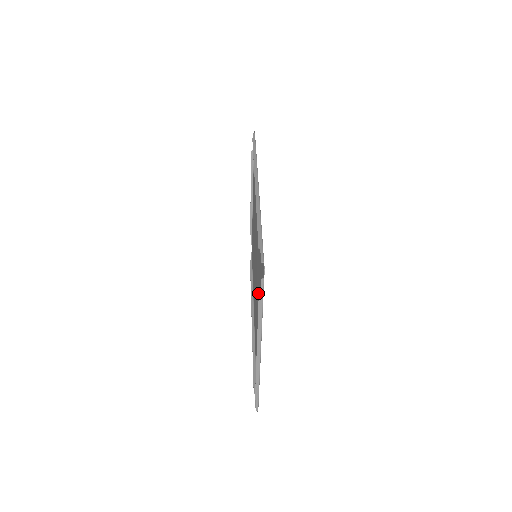
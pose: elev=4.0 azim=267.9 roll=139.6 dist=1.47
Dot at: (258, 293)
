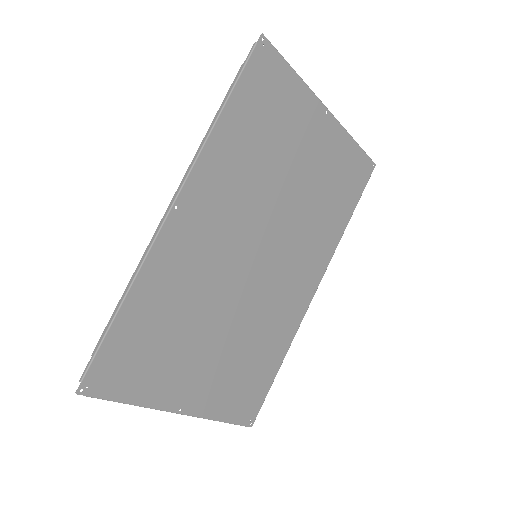
Dot at: (200, 338)
